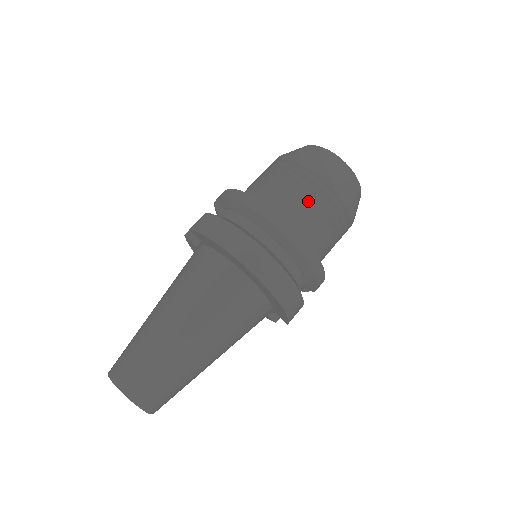
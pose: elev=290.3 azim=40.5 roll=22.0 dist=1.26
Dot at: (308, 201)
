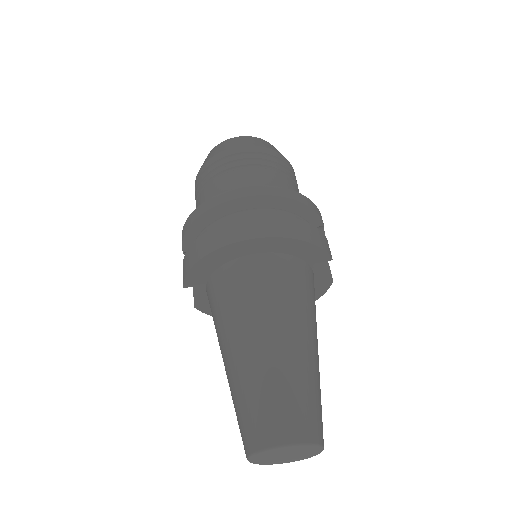
Dot at: (232, 174)
